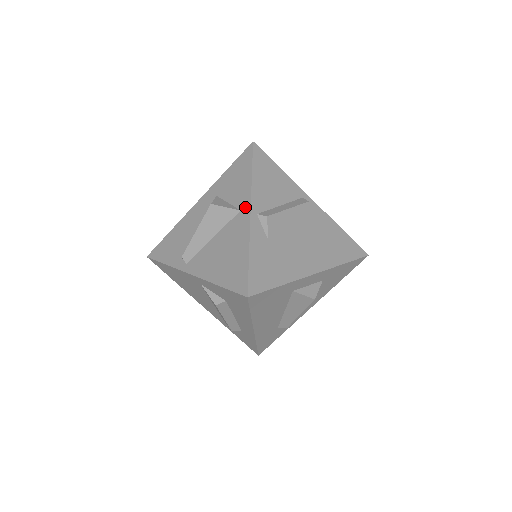
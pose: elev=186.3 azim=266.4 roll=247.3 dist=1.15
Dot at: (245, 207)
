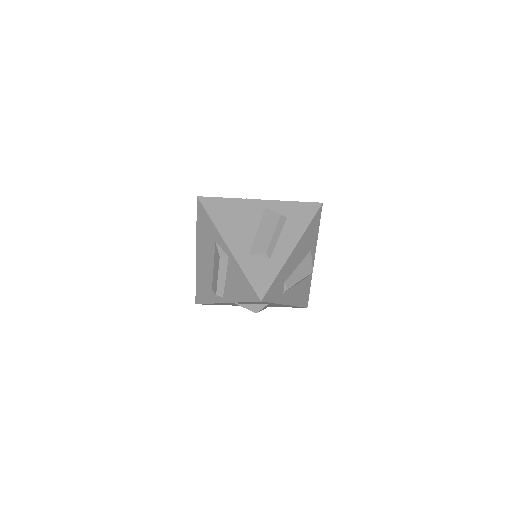
Dot at: occluded
